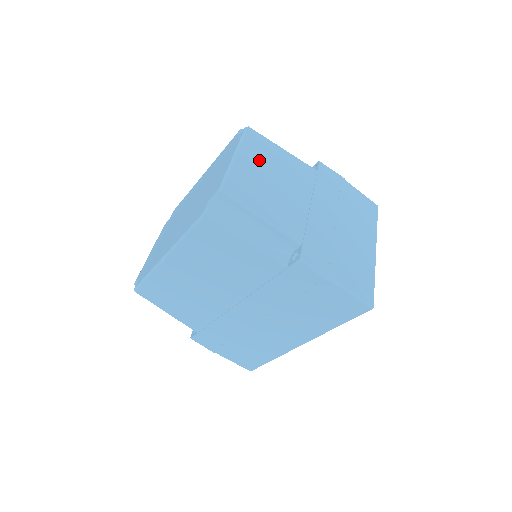
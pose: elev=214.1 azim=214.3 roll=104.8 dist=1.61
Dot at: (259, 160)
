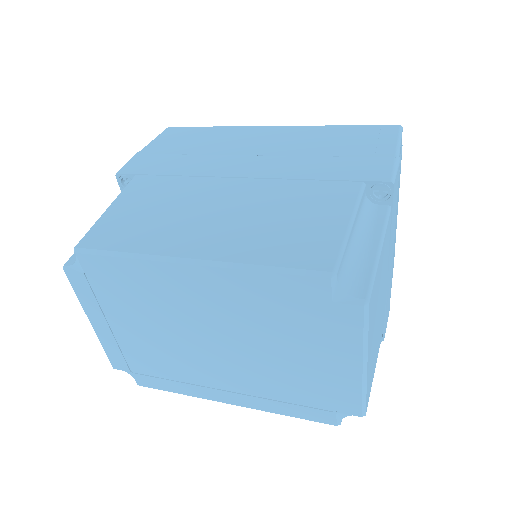
Dot at: (374, 323)
